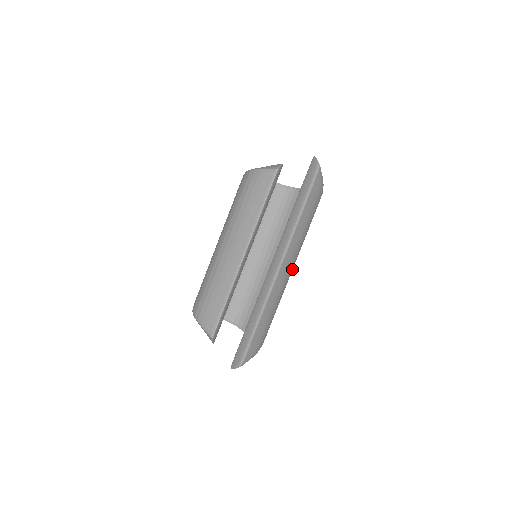
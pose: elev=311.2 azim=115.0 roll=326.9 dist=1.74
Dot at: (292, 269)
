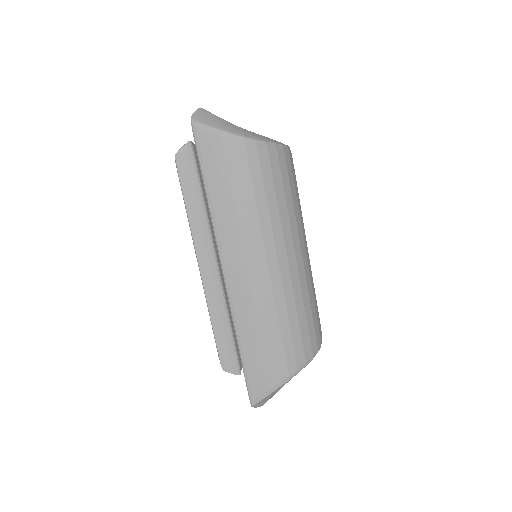
Dot at: (266, 264)
